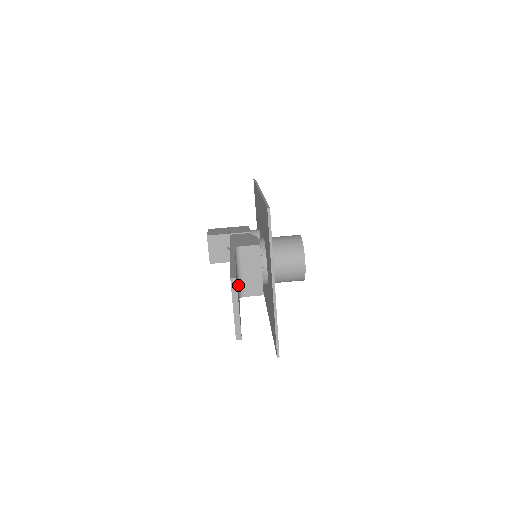
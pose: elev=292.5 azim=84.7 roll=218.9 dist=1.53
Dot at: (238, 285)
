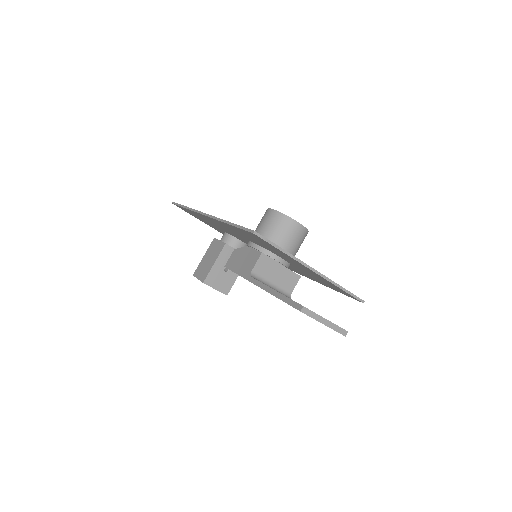
Dot at: occluded
